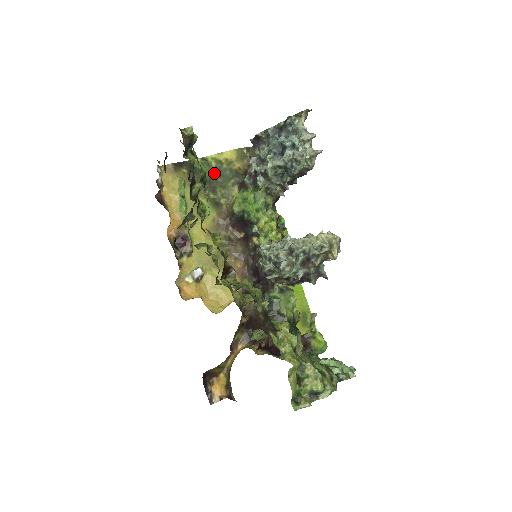
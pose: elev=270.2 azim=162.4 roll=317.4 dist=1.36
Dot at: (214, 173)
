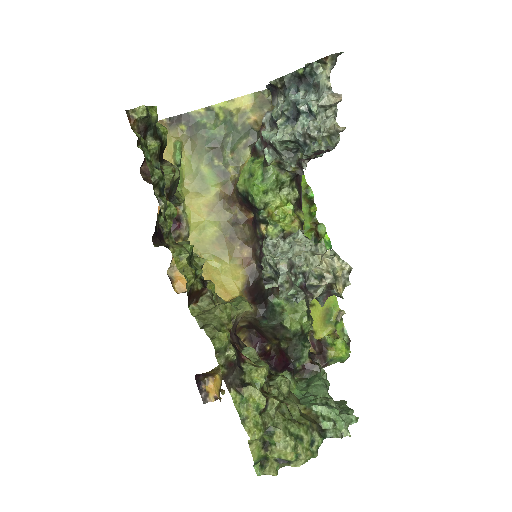
Dot at: (221, 129)
